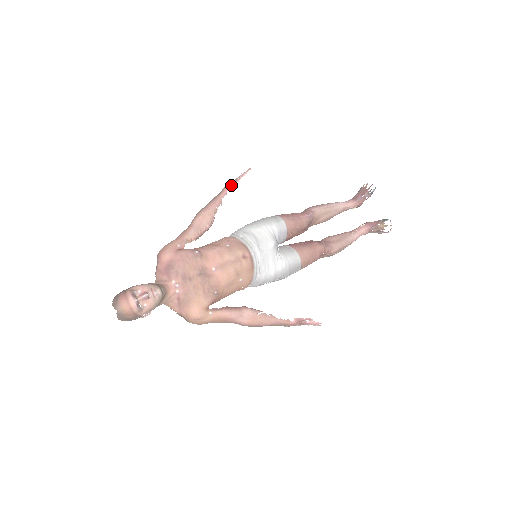
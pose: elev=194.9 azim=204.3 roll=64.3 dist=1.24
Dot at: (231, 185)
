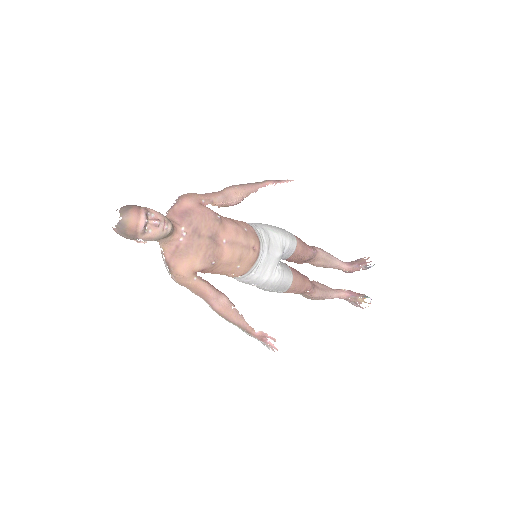
Dot at: (274, 182)
